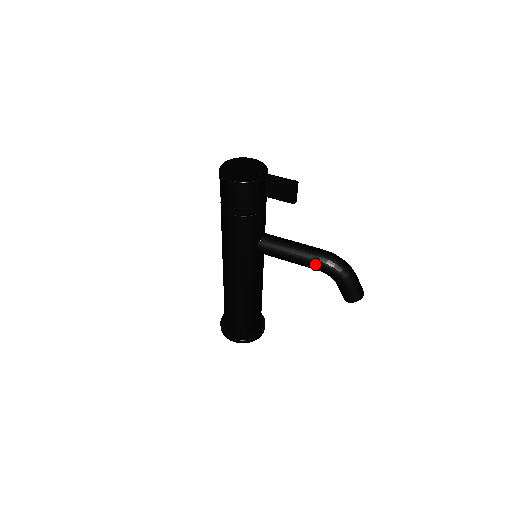
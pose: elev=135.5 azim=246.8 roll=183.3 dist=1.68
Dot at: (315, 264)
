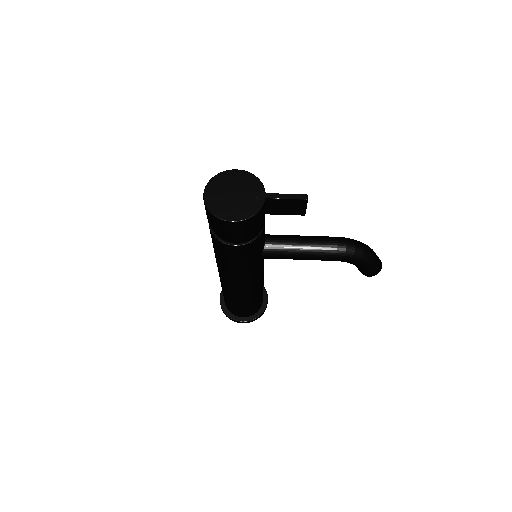
Dot at: (332, 258)
